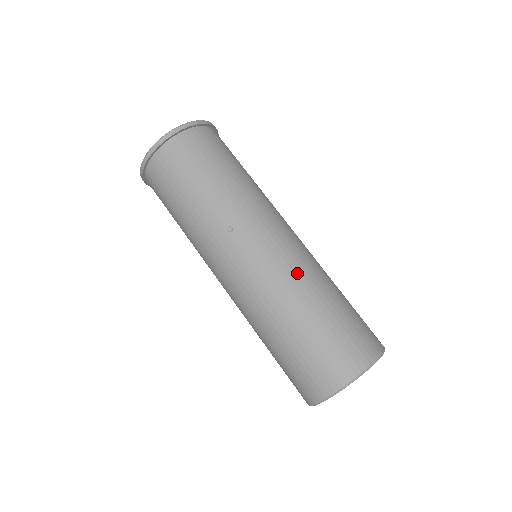
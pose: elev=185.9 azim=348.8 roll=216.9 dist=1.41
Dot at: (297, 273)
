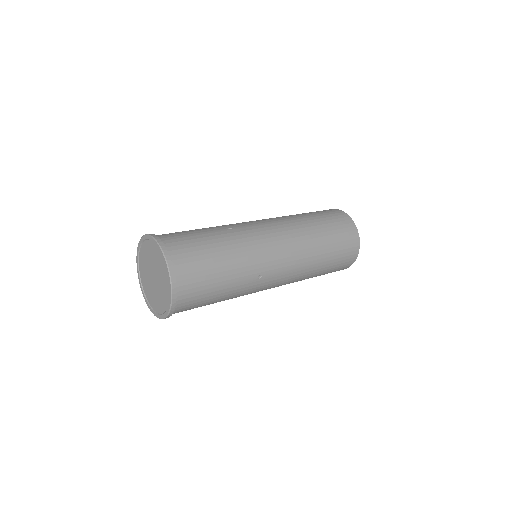
Dot at: (304, 247)
